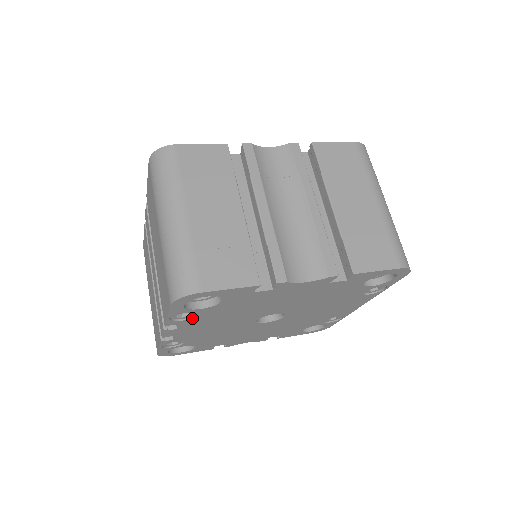
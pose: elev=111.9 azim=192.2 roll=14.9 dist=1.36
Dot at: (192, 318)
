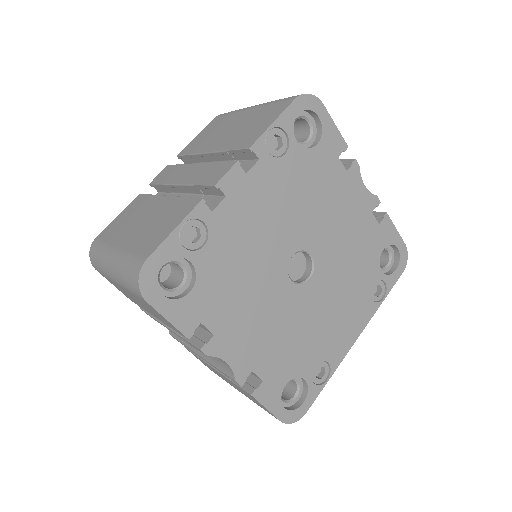
Dot at: (276, 159)
